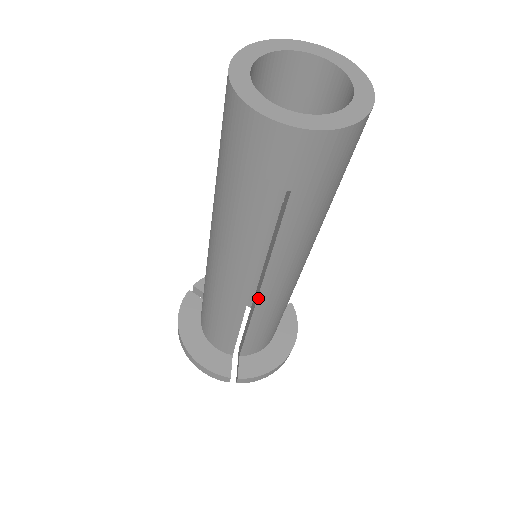
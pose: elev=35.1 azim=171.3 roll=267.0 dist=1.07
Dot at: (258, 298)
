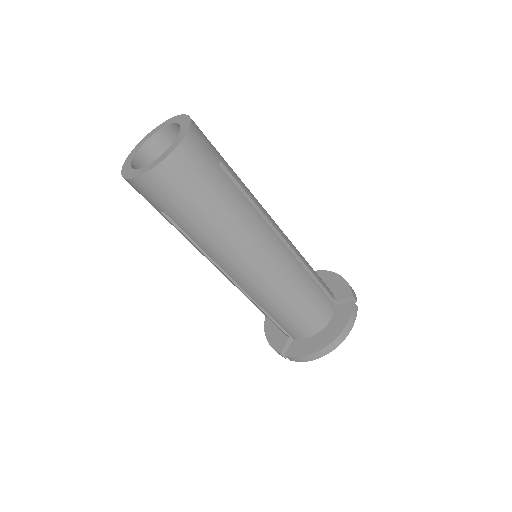
Dot at: (240, 286)
